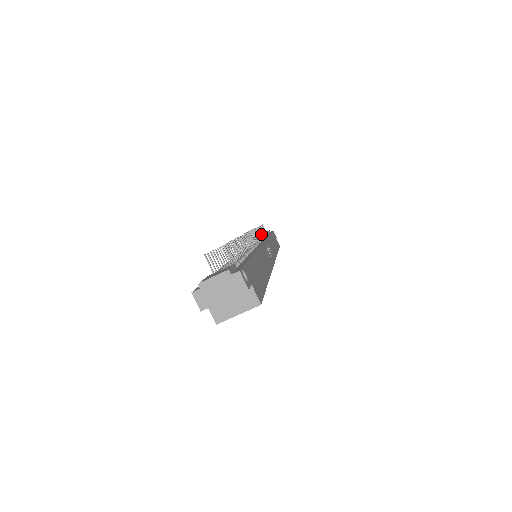
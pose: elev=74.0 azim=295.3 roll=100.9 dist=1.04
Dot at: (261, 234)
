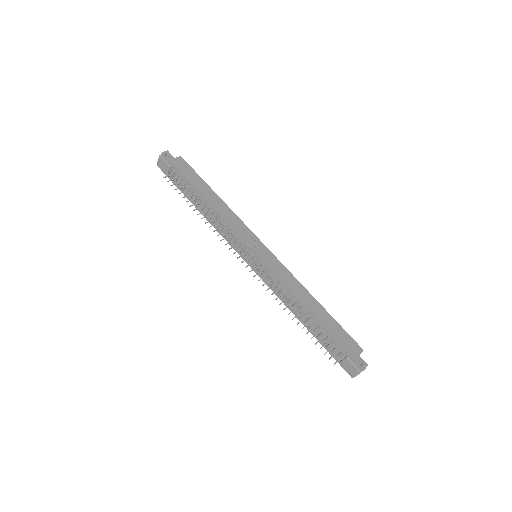
Dot at: occluded
